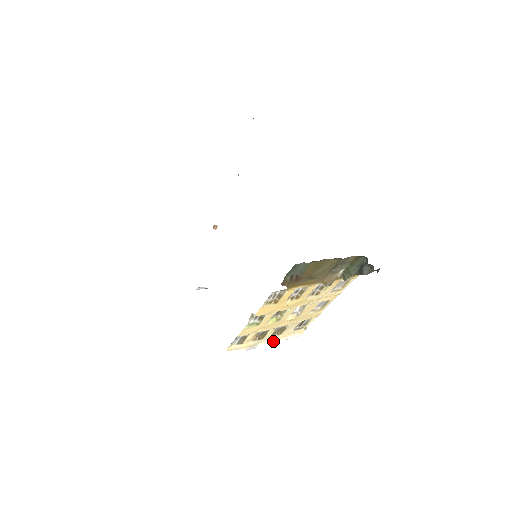
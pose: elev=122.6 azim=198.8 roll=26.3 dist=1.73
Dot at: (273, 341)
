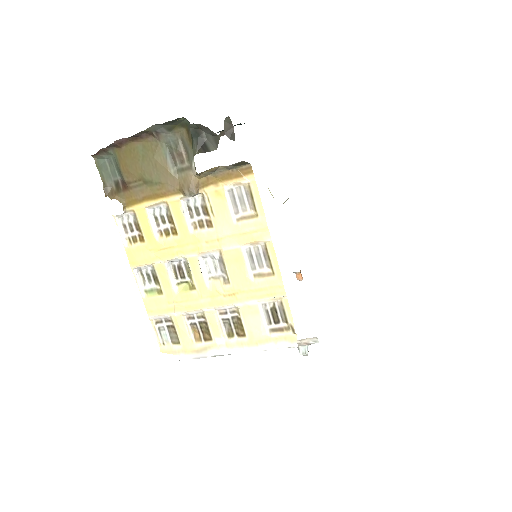
Dot at: (237, 349)
